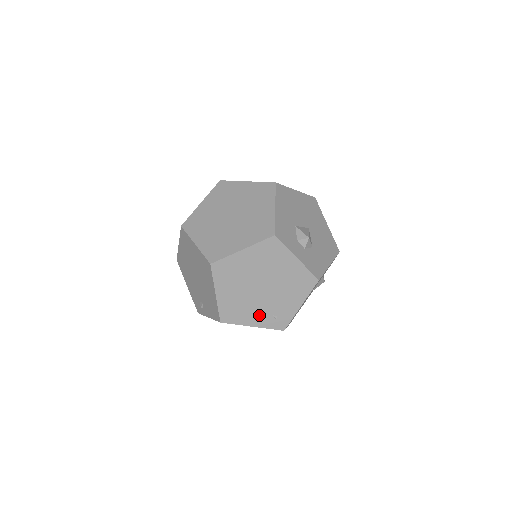
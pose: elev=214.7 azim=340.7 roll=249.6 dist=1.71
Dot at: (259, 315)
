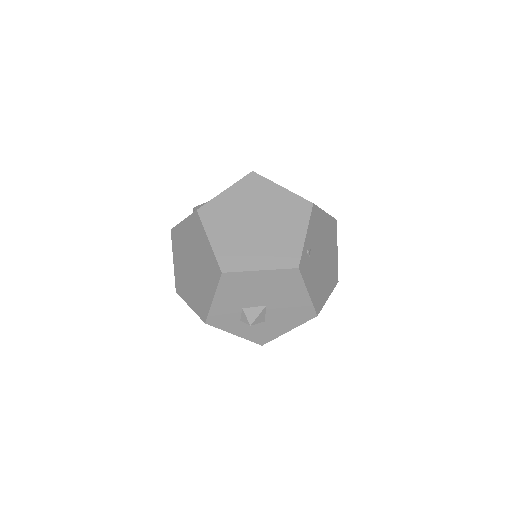
Dot at: occluded
